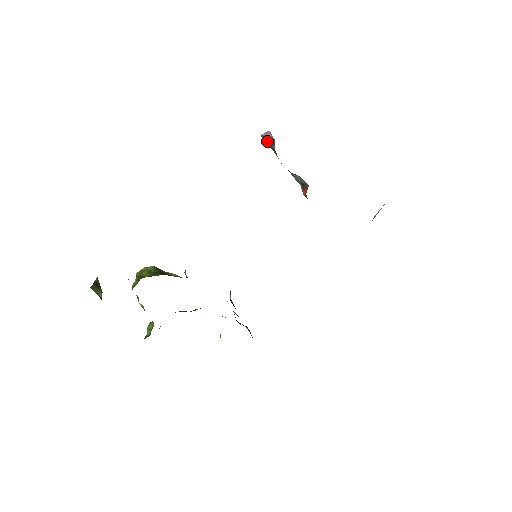
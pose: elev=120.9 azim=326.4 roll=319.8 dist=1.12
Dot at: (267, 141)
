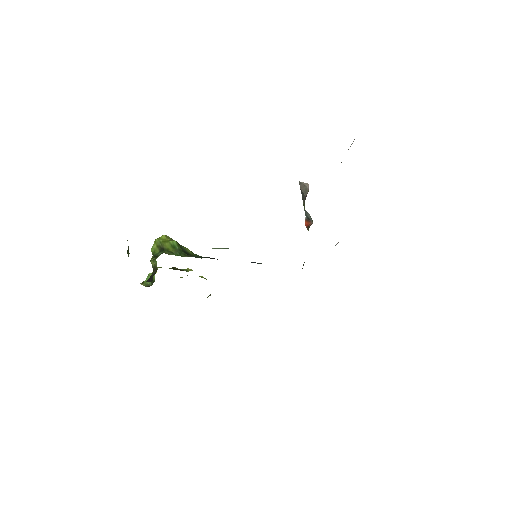
Dot at: (302, 187)
